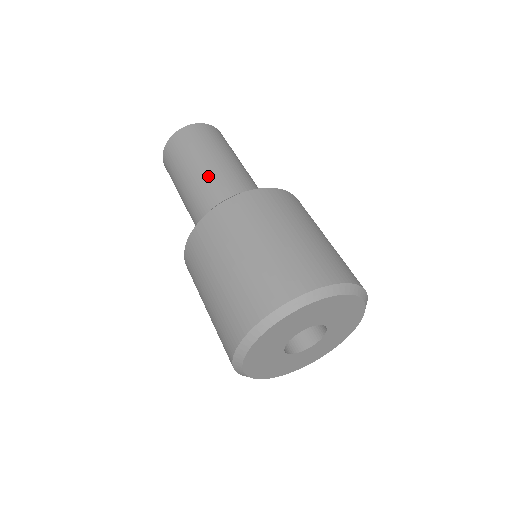
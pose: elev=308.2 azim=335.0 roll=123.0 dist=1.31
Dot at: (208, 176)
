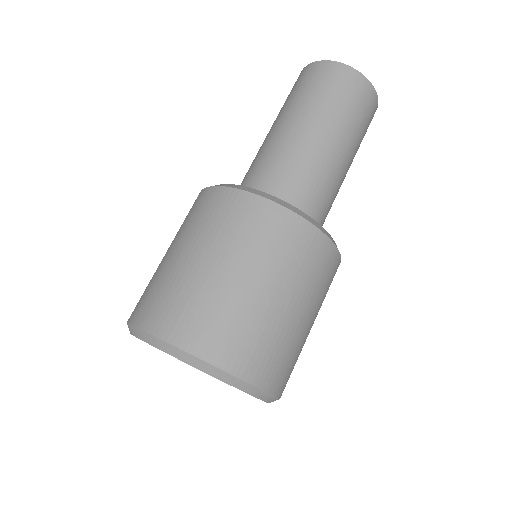
Dot at: (328, 162)
